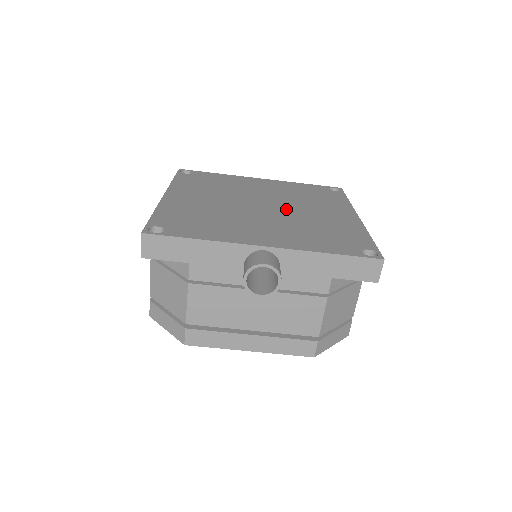
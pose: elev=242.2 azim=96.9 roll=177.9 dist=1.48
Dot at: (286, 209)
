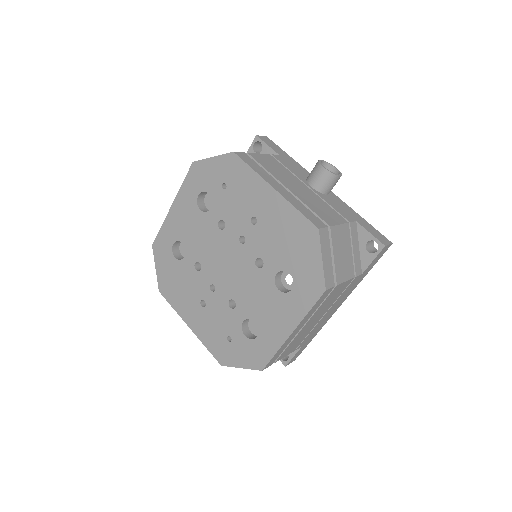
Dot at: occluded
